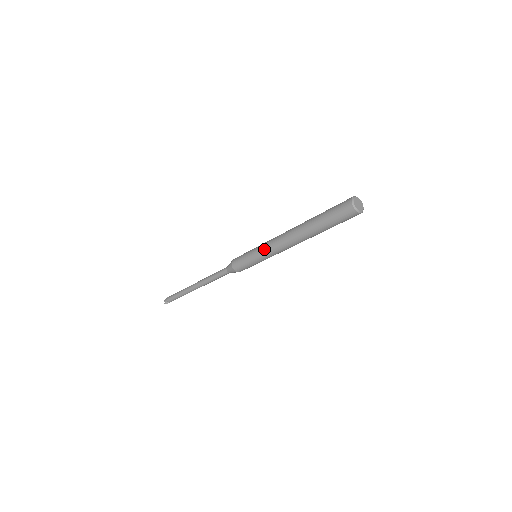
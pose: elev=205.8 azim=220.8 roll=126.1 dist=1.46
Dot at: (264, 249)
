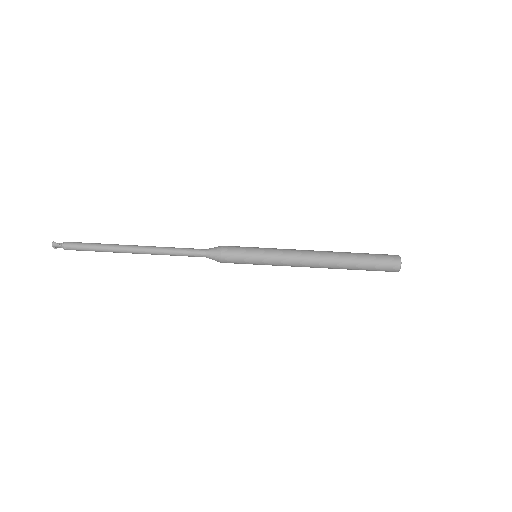
Dot at: (279, 249)
